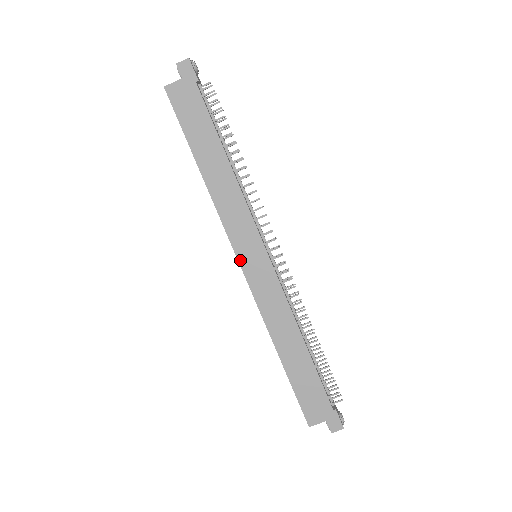
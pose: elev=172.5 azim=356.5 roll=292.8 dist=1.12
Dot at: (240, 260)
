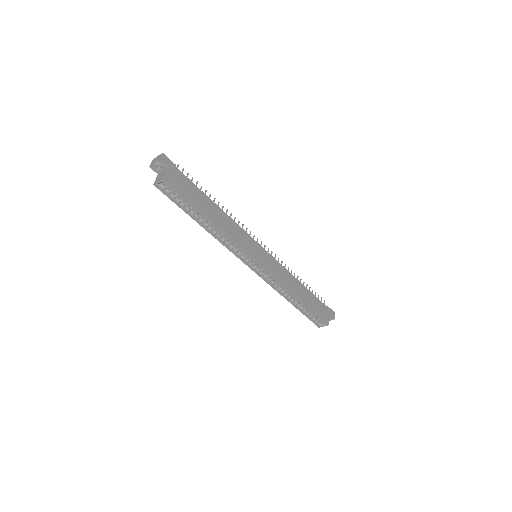
Dot at: (258, 261)
